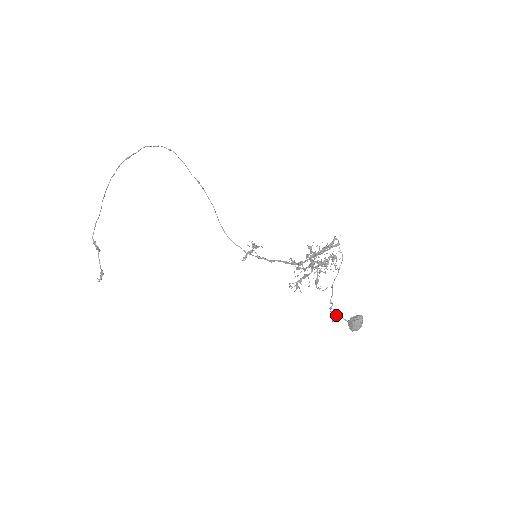
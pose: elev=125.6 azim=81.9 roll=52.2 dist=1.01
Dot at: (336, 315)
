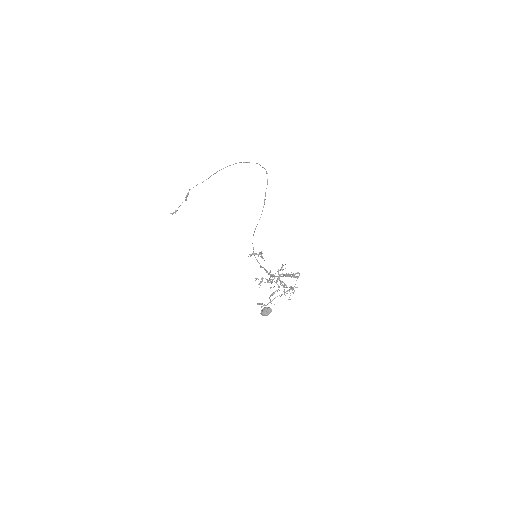
Dot at: occluded
